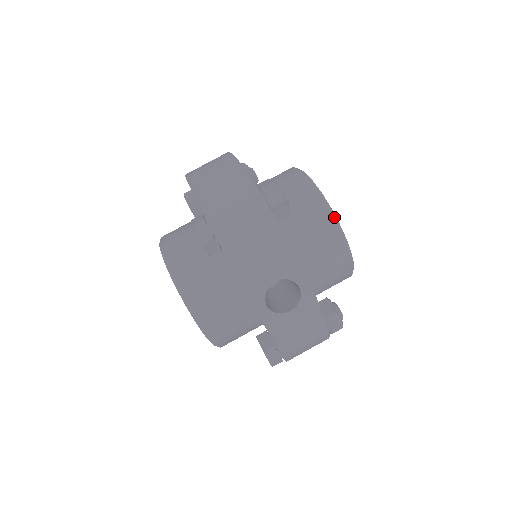
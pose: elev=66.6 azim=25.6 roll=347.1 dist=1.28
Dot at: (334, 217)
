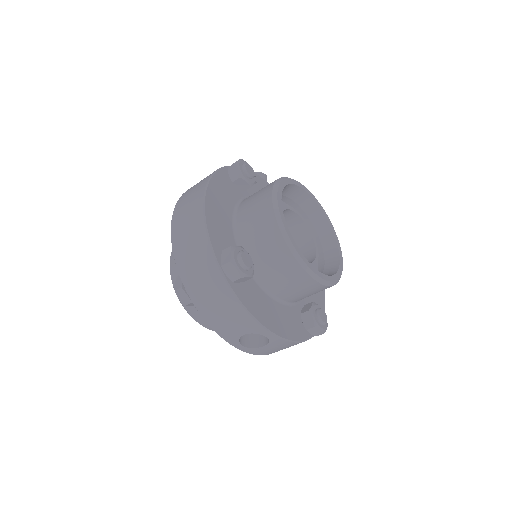
Dot at: (302, 264)
